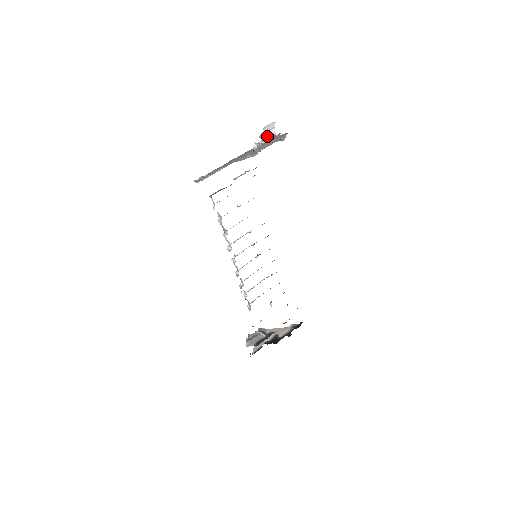
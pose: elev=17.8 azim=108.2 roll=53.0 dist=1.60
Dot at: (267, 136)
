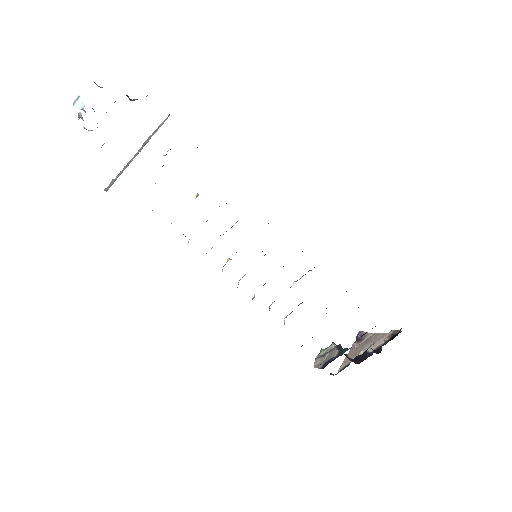
Dot at: occluded
